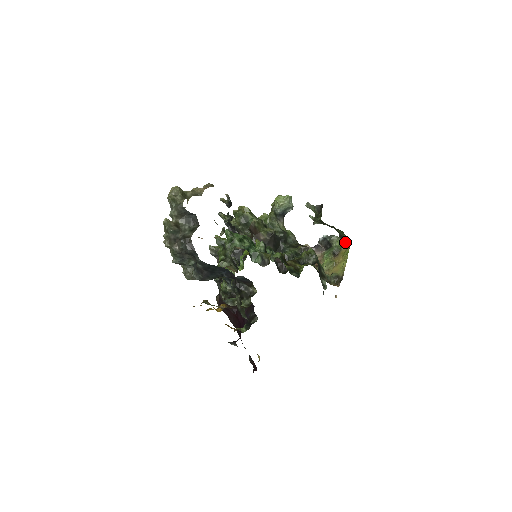
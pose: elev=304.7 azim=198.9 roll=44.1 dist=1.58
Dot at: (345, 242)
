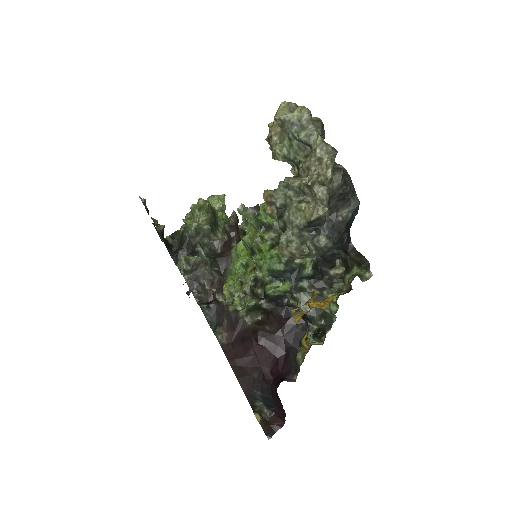
Dot at: occluded
